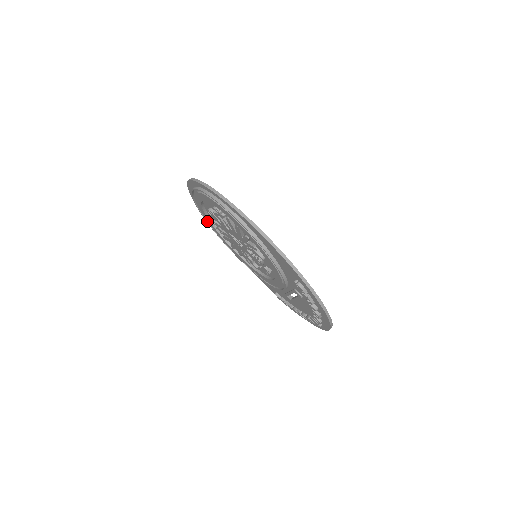
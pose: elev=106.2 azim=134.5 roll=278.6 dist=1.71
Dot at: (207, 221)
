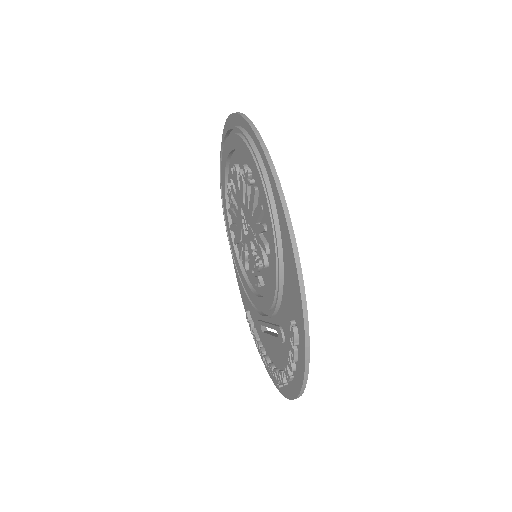
Dot at: (221, 179)
